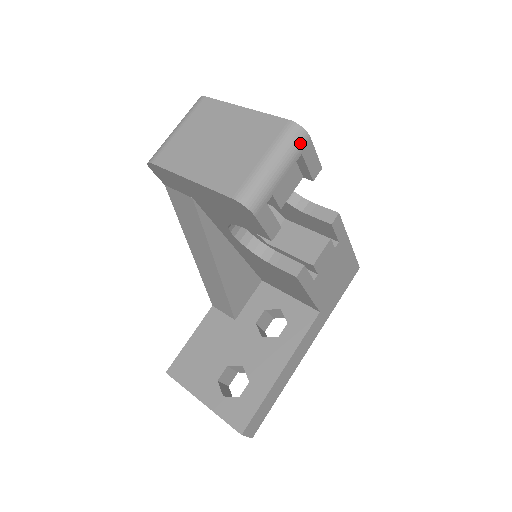
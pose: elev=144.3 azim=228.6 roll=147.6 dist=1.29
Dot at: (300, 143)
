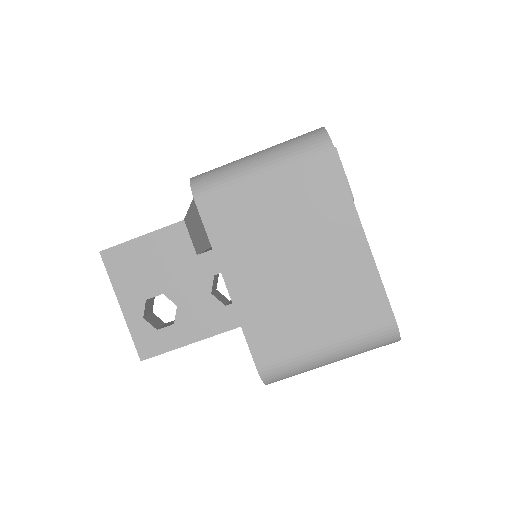
Dot at: (381, 346)
